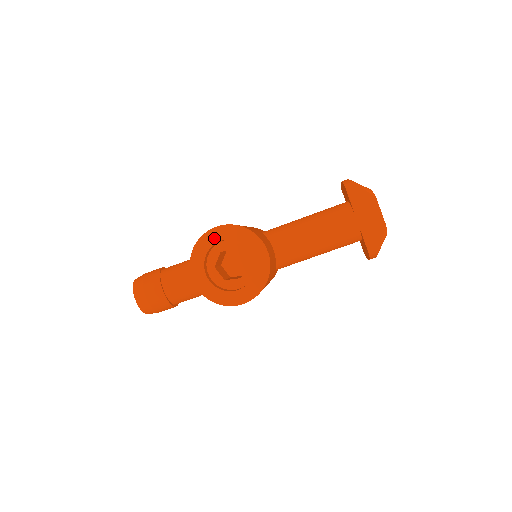
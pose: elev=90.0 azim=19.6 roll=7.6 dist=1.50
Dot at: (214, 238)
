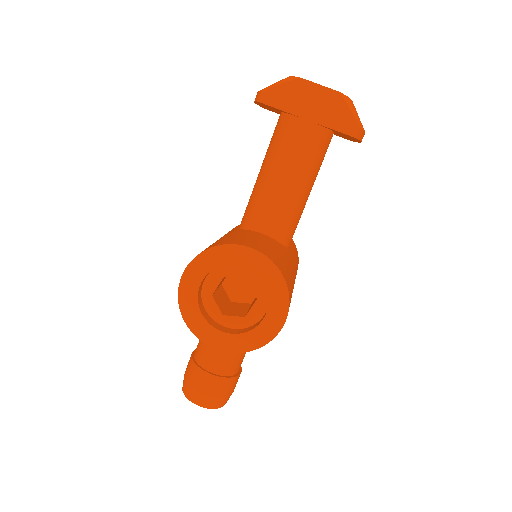
Dot at: (191, 291)
